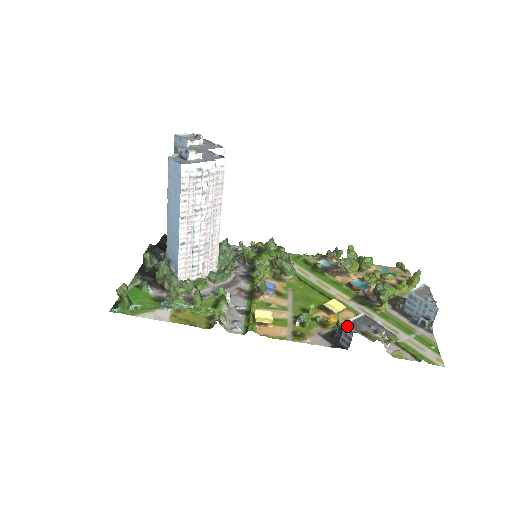
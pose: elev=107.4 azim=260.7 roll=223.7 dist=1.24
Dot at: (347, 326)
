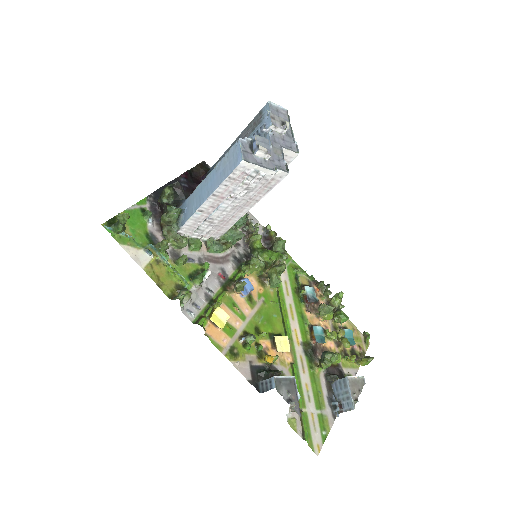
Dot at: (272, 380)
